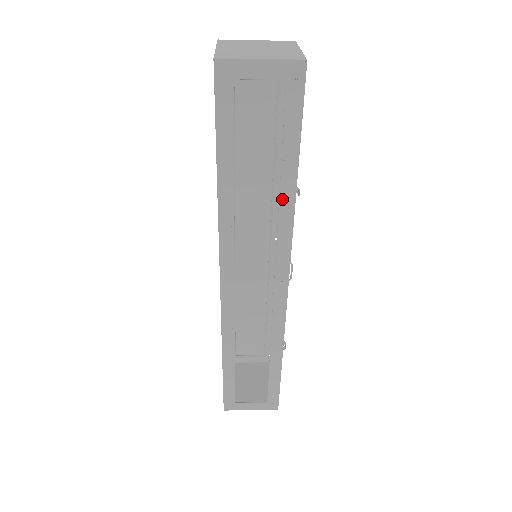
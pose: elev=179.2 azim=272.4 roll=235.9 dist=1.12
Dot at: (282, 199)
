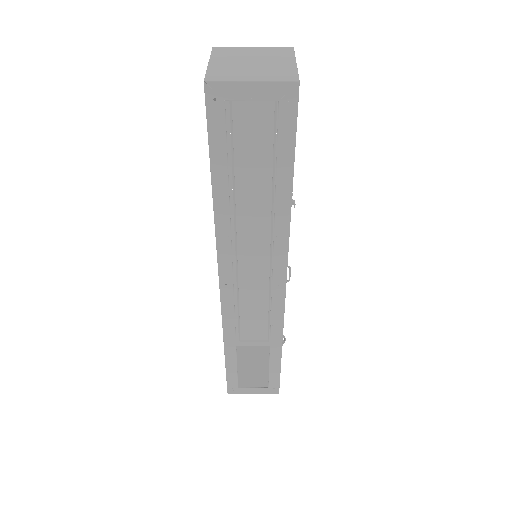
Dot at: (277, 212)
